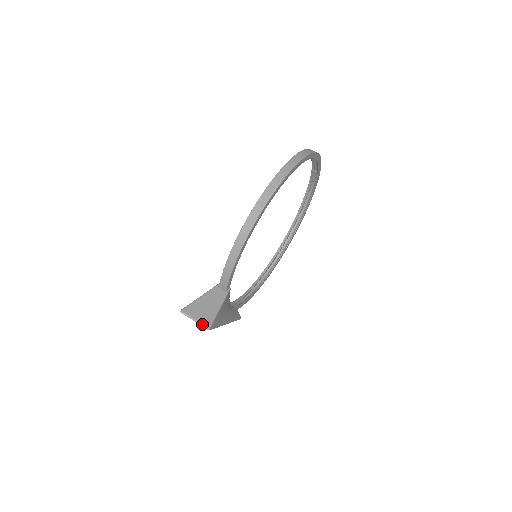
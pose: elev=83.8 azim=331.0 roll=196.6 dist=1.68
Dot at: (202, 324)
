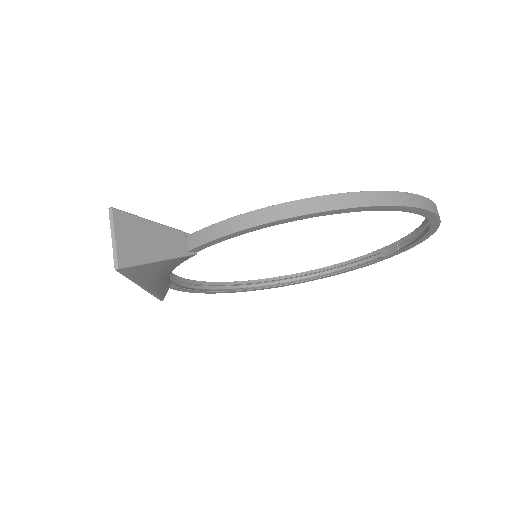
Dot at: (117, 252)
